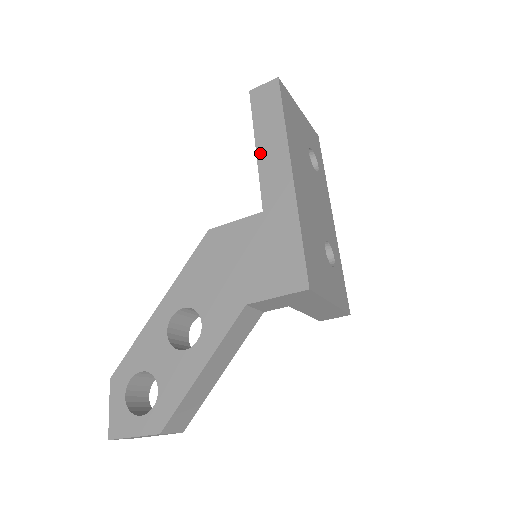
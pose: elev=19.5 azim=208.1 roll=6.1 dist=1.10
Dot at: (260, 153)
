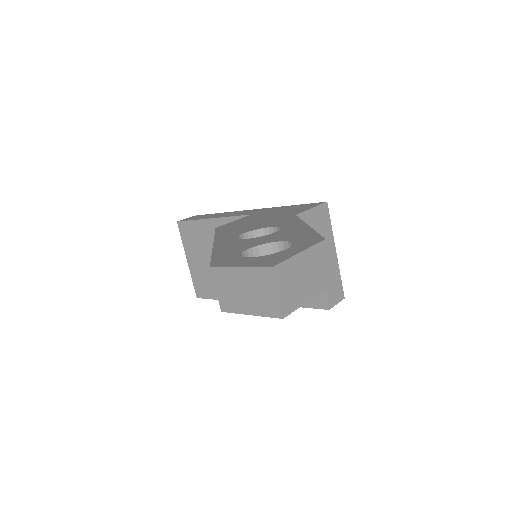
Dot at: (218, 217)
